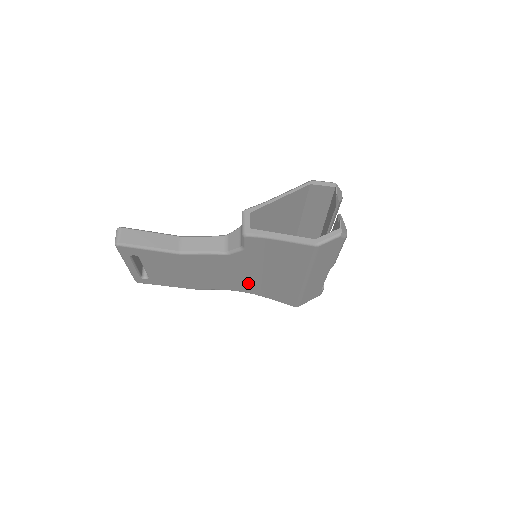
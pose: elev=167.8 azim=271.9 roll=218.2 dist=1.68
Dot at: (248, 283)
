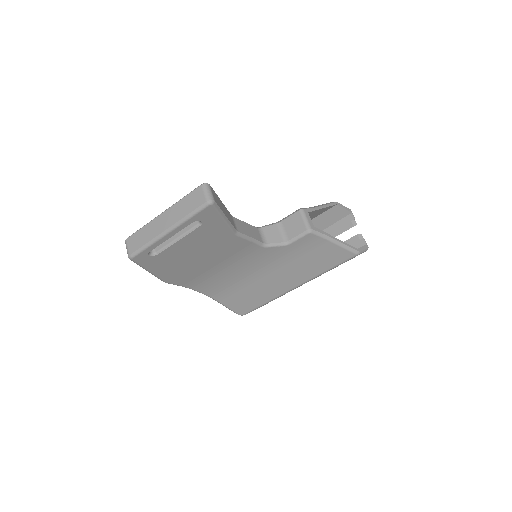
Dot at: (227, 283)
